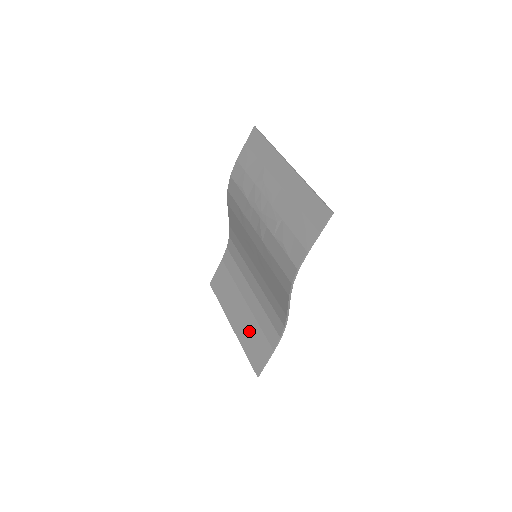
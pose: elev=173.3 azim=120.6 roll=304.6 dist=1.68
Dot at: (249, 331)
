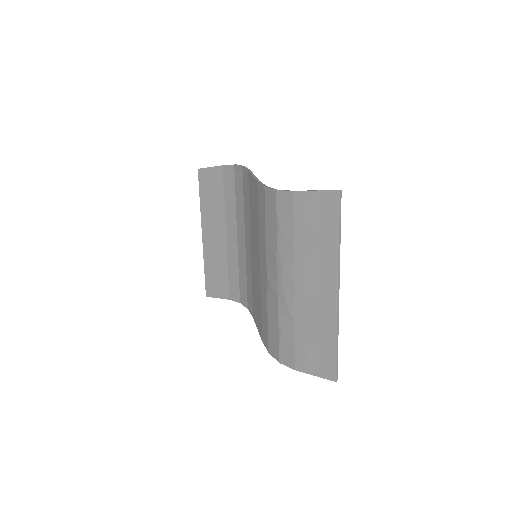
Dot at: (216, 261)
